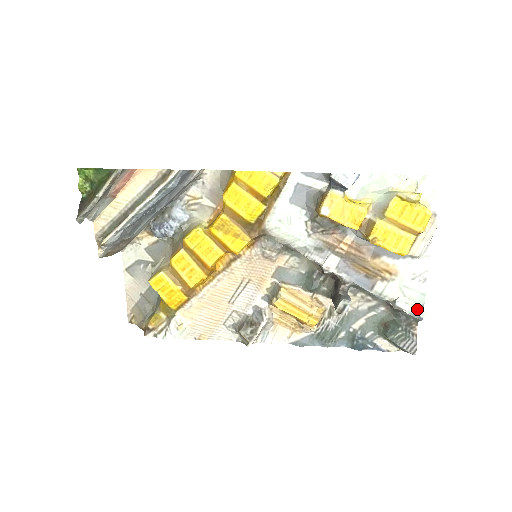
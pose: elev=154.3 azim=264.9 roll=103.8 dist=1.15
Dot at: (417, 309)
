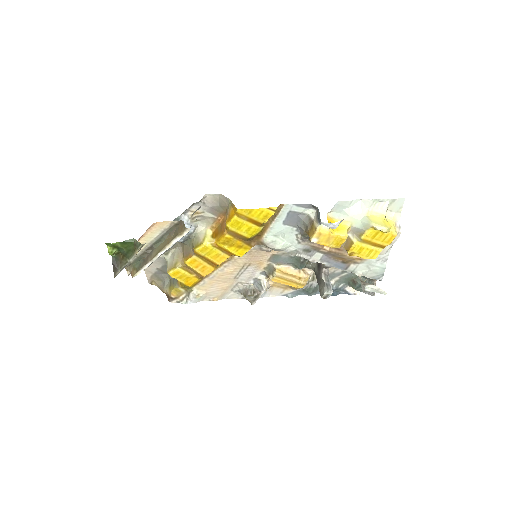
Dot at: (379, 291)
